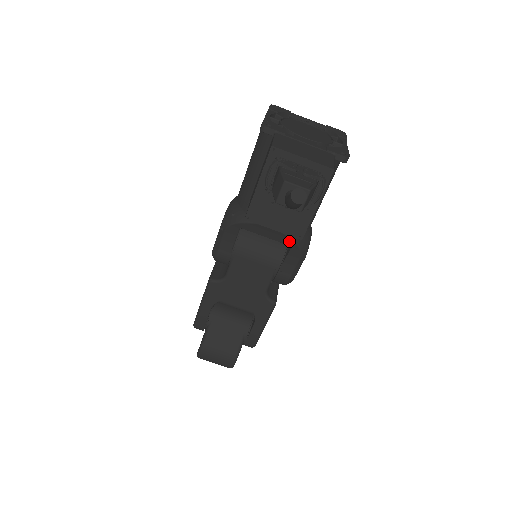
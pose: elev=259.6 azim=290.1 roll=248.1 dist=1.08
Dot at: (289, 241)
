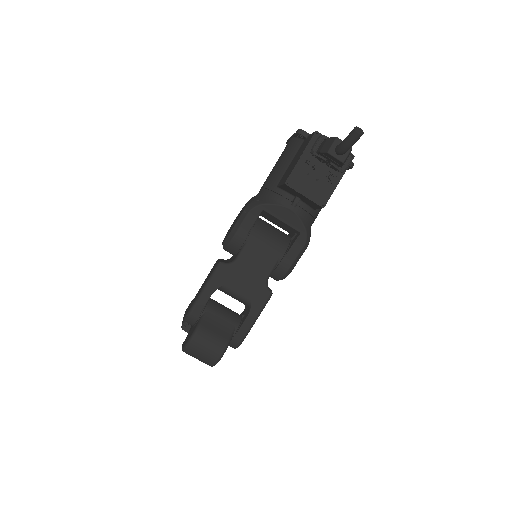
Dot at: (300, 226)
